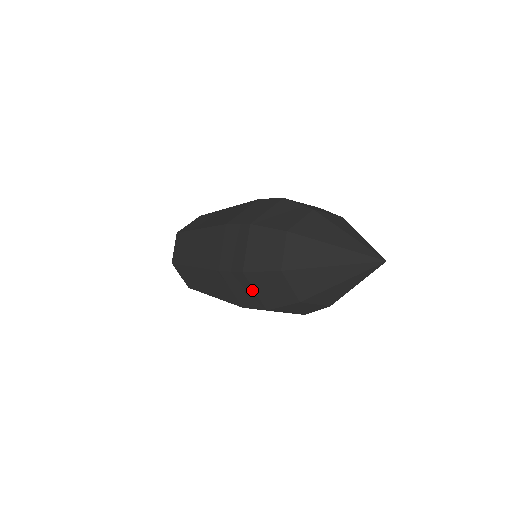
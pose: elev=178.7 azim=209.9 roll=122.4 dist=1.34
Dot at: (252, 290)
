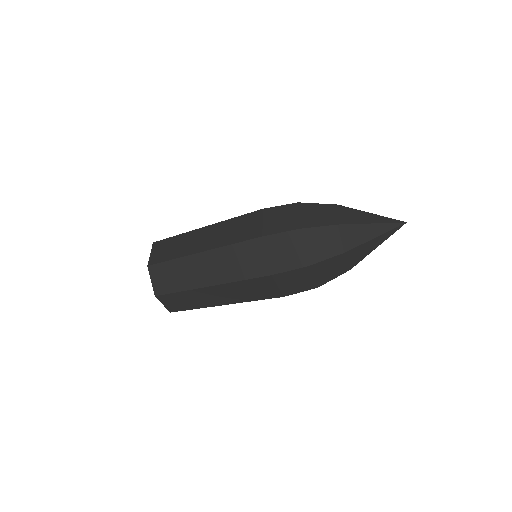
Dot at: (301, 247)
